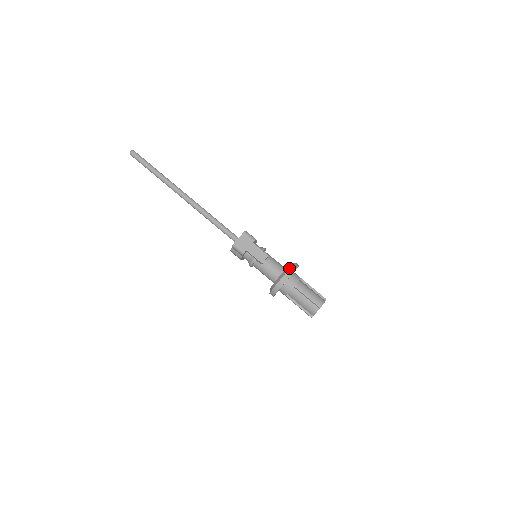
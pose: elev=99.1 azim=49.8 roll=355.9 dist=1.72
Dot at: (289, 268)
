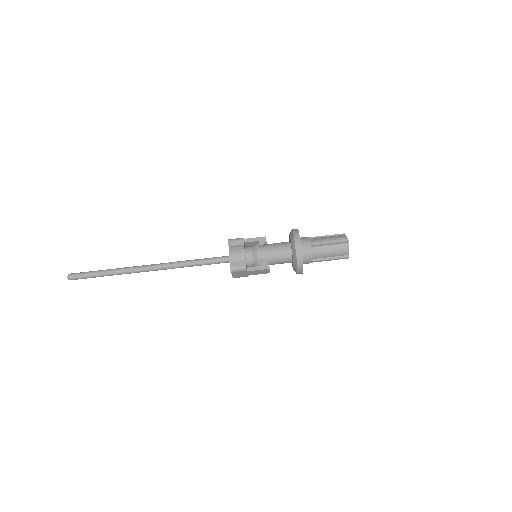
Dot at: (296, 267)
